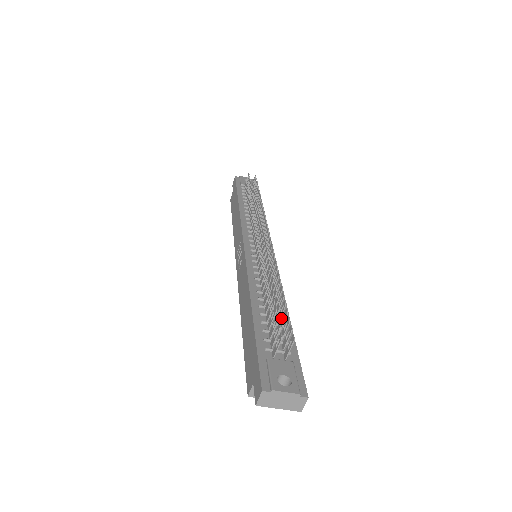
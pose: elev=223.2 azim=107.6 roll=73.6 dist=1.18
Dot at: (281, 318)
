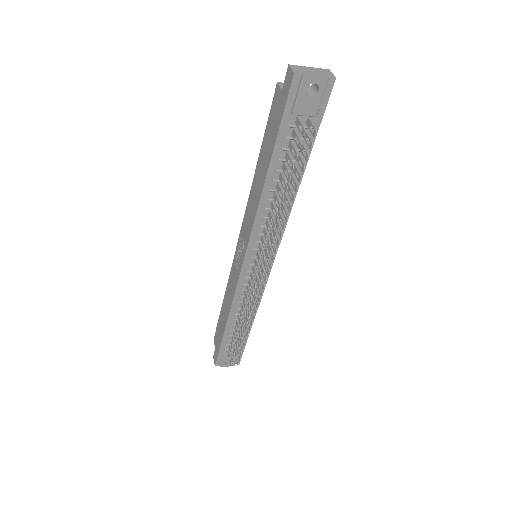
Dot at: (245, 330)
